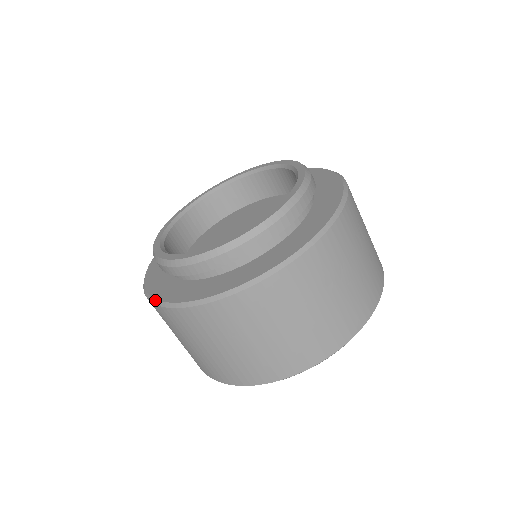
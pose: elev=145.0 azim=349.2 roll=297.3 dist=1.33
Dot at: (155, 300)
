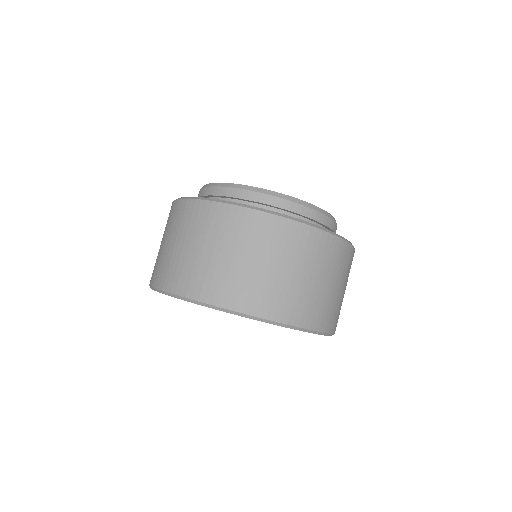
Dot at: occluded
